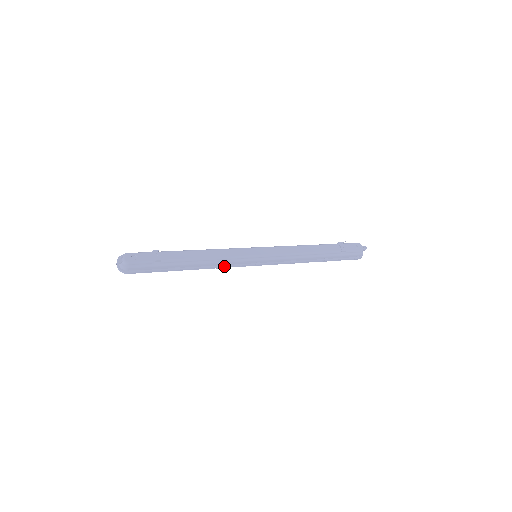
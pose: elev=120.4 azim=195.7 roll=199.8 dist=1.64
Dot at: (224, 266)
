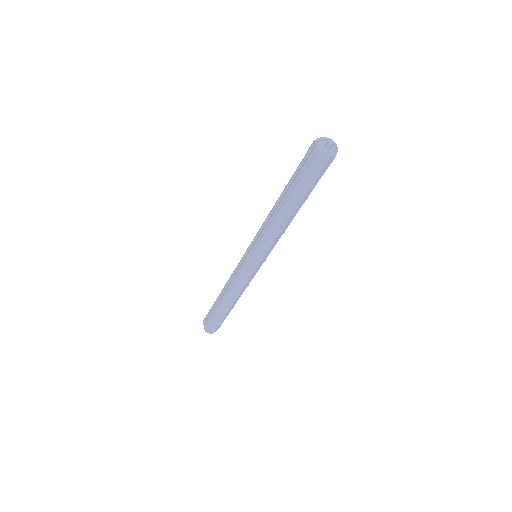
Dot at: occluded
